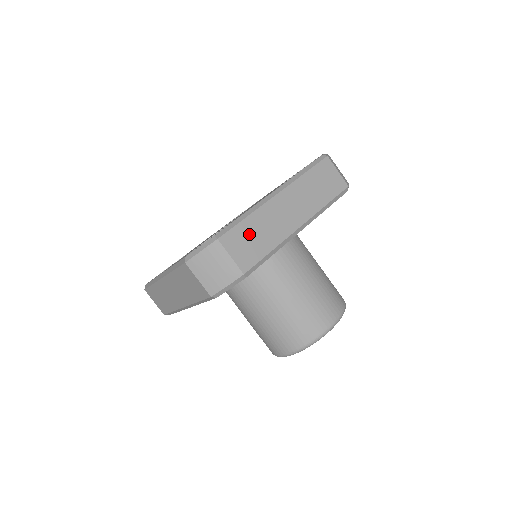
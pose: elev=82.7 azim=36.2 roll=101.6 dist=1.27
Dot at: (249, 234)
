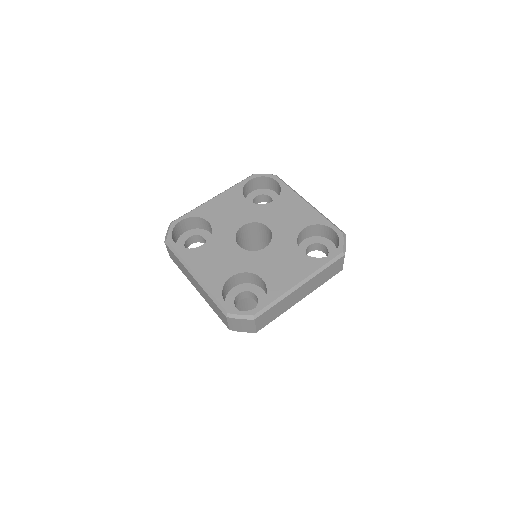
Dot at: (272, 312)
